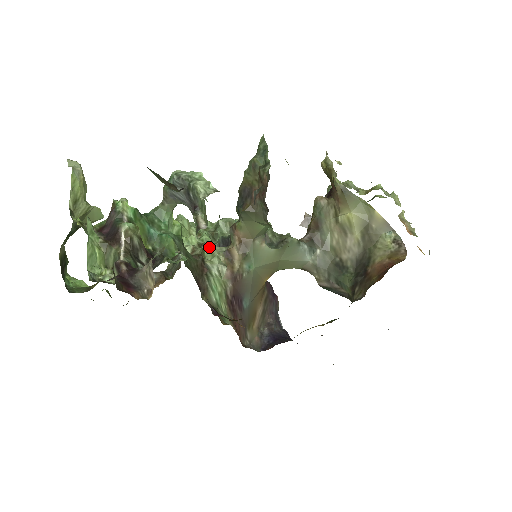
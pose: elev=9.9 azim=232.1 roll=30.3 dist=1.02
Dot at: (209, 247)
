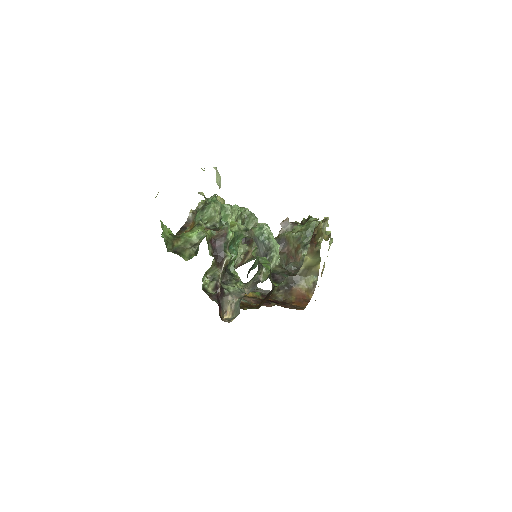
Dot at: occluded
